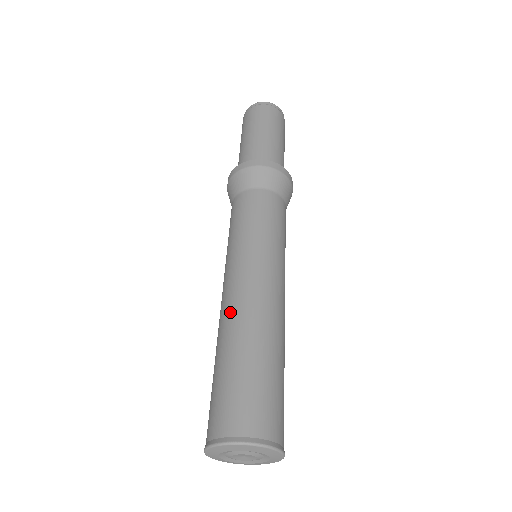
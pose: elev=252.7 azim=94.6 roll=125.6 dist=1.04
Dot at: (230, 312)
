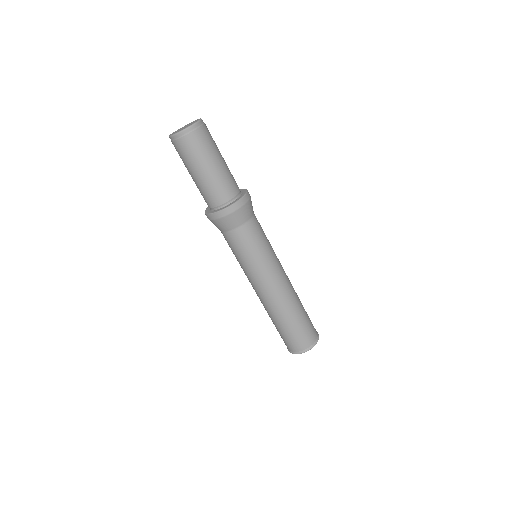
Dot at: (265, 306)
